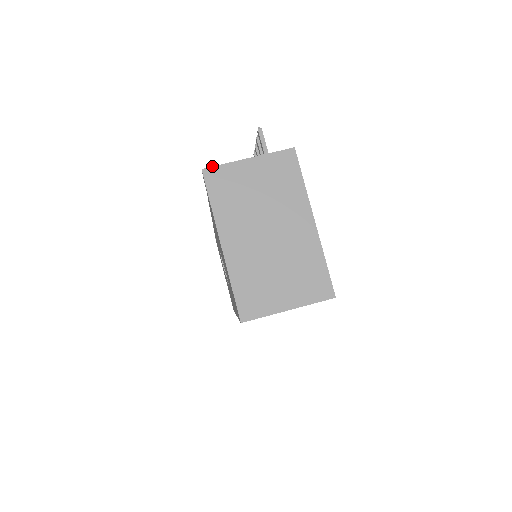
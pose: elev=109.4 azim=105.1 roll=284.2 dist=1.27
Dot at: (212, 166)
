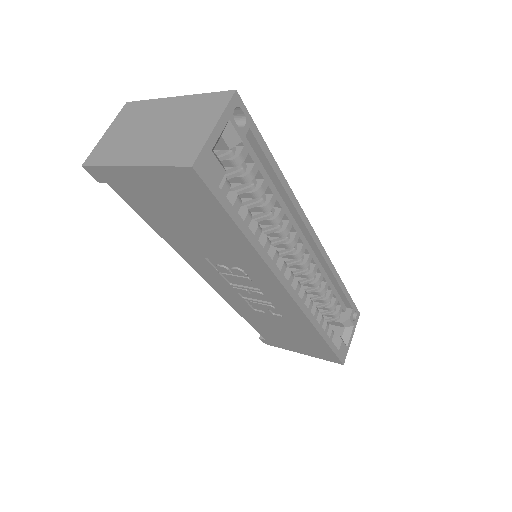
Dot at: (87, 158)
